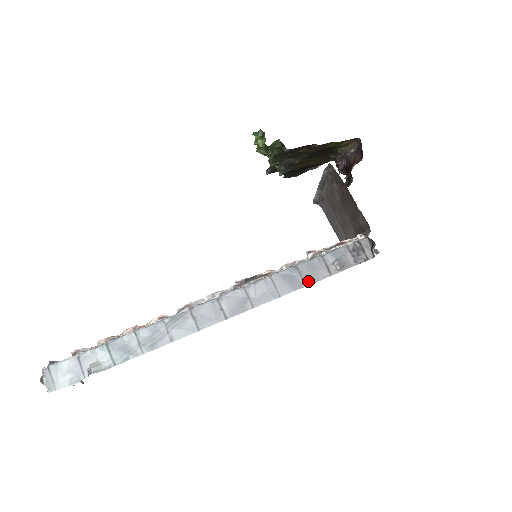
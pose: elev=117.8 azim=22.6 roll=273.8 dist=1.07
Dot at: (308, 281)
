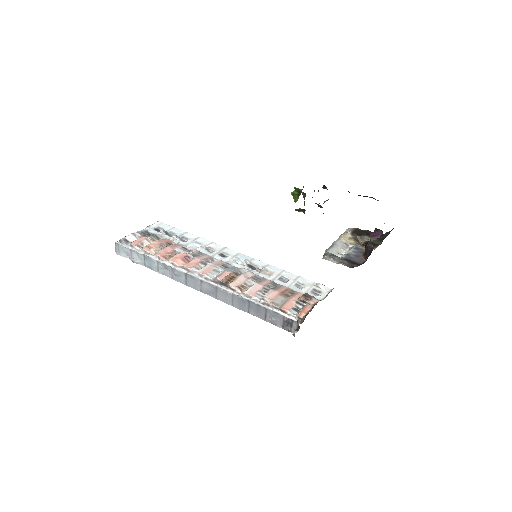
Dot at: (251, 312)
